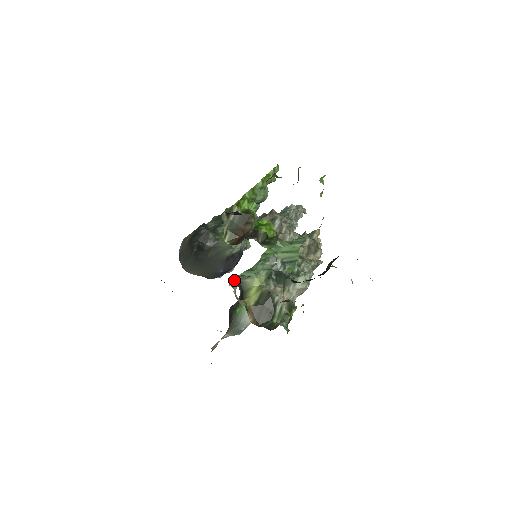
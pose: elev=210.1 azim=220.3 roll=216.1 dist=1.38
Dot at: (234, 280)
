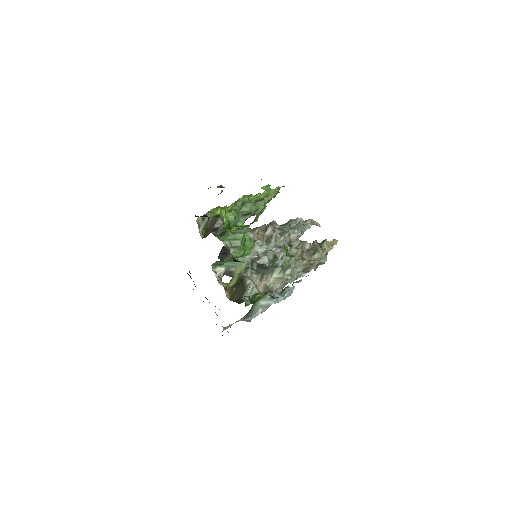
Dot at: (219, 268)
